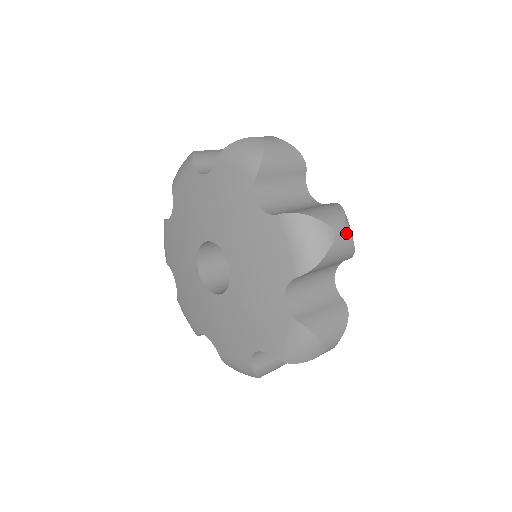
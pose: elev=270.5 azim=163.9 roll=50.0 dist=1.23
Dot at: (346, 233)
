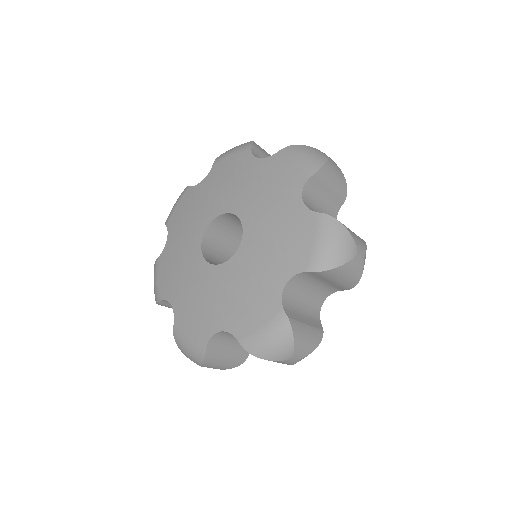
Dot at: (336, 164)
